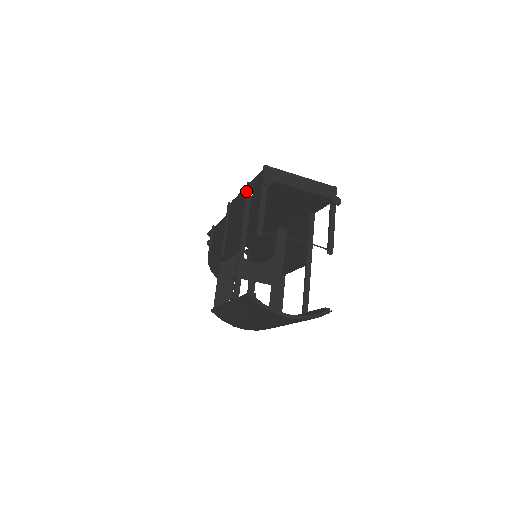
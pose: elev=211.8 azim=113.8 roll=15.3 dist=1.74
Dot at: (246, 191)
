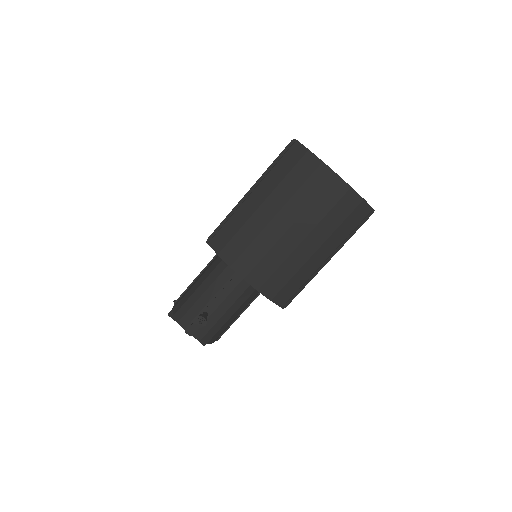
Dot at: occluded
